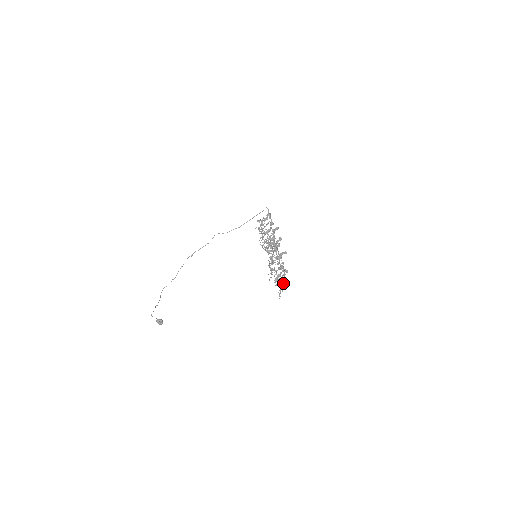
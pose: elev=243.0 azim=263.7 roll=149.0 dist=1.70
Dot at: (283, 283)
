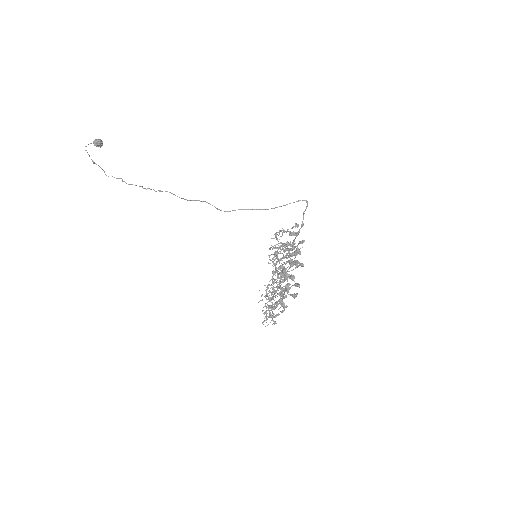
Dot at: (274, 317)
